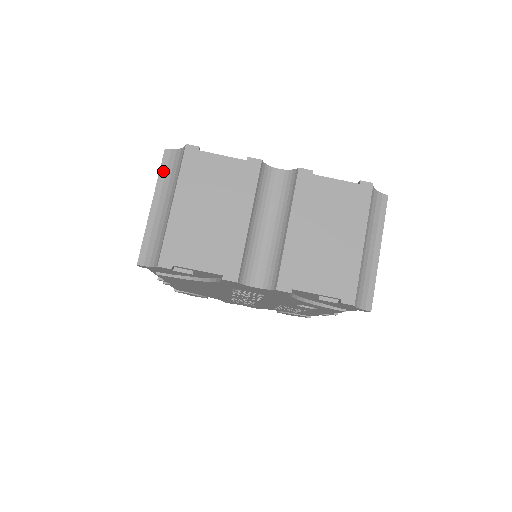
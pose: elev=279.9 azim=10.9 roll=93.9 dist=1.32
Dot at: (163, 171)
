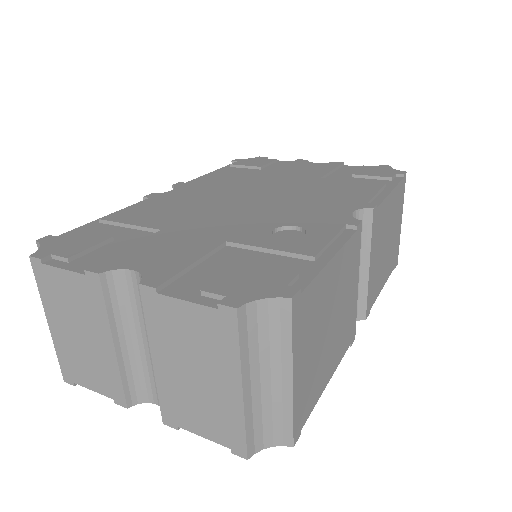
Dot at: occluded
